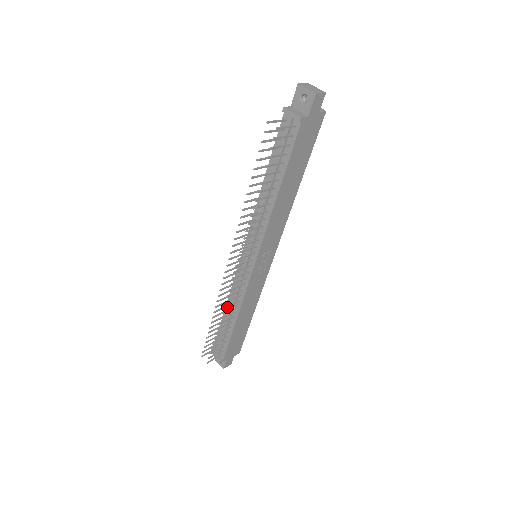
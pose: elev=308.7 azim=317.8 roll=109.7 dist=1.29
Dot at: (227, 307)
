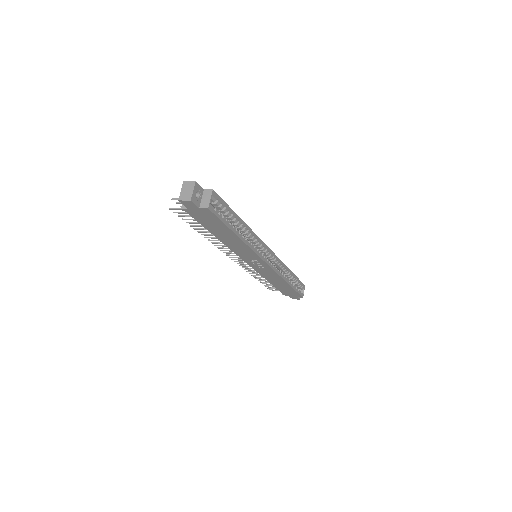
Dot at: occluded
